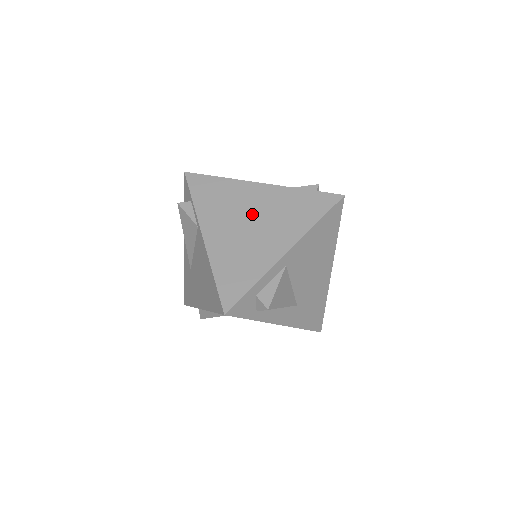
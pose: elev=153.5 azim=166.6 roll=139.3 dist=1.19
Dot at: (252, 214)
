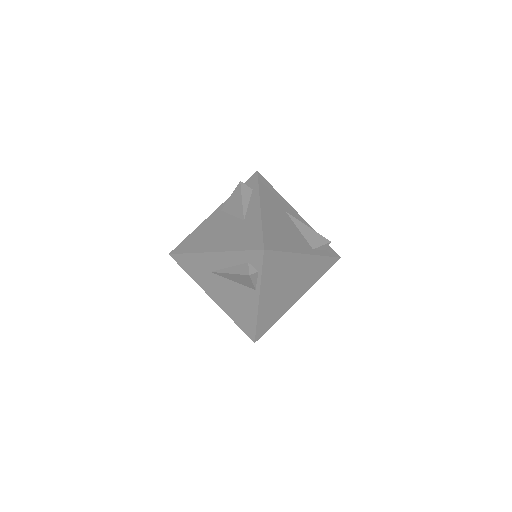
Dot at: (292, 279)
